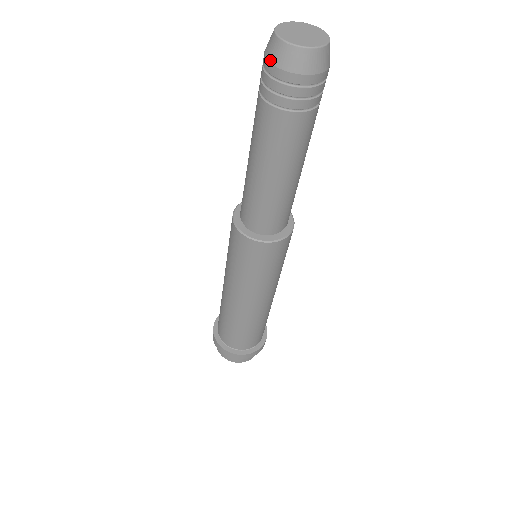
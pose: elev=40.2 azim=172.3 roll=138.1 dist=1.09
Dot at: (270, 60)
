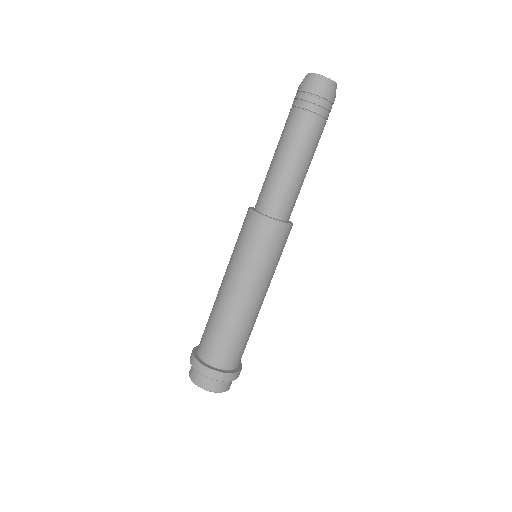
Dot at: (320, 88)
